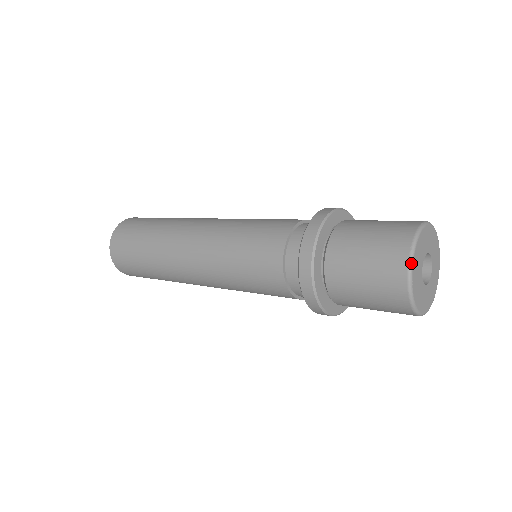
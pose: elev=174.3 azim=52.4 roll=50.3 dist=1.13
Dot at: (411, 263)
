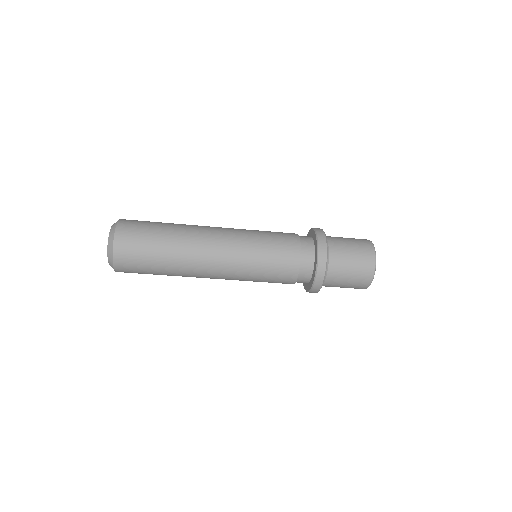
Dot at: occluded
